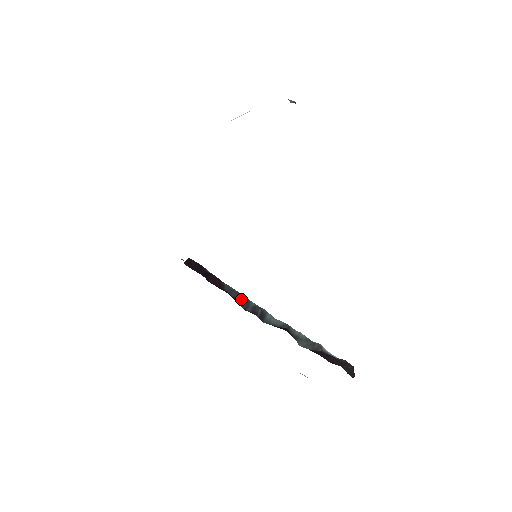
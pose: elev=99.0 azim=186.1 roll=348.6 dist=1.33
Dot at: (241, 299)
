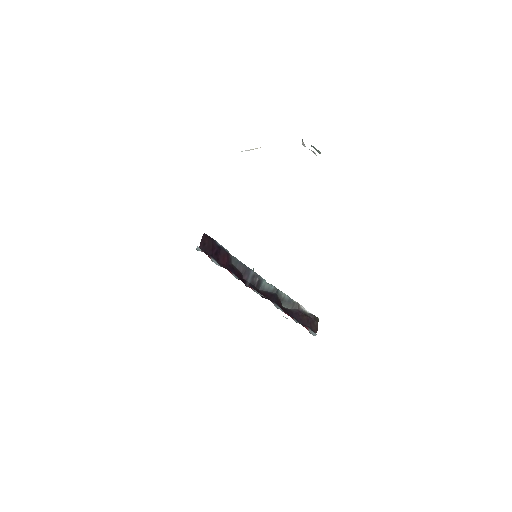
Dot at: (244, 270)
